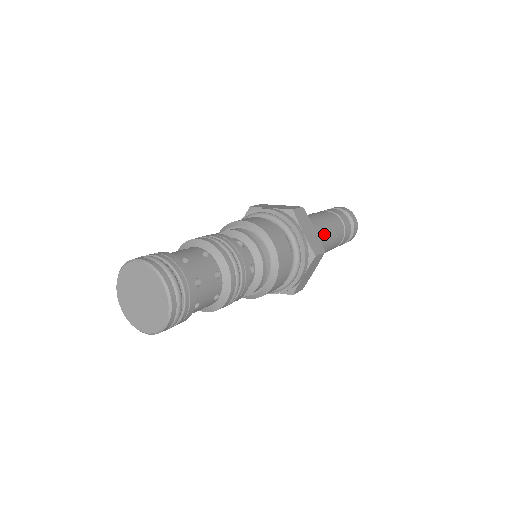
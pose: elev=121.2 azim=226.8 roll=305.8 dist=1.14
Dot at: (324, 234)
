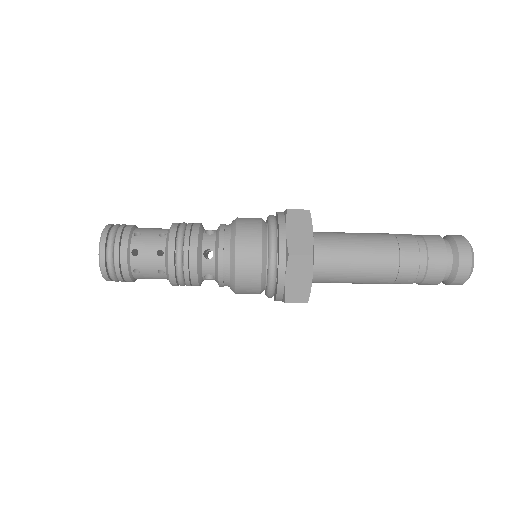
Dot at: (363, 276)
